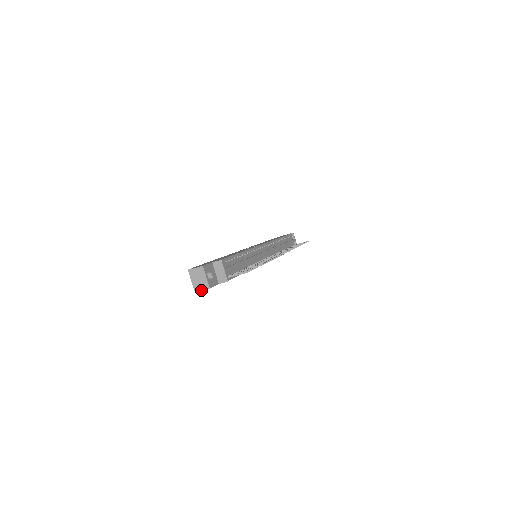
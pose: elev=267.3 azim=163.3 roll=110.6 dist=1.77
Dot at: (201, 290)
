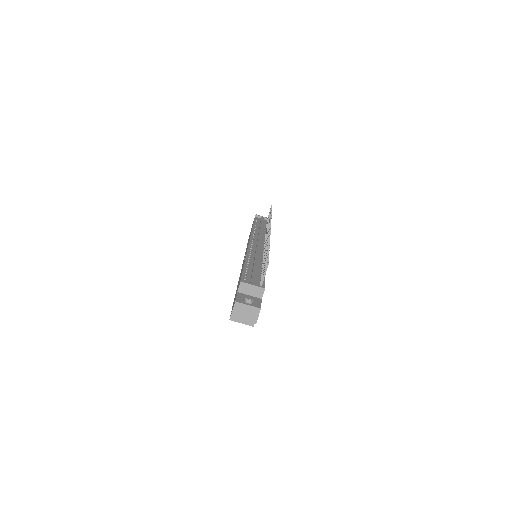
Dot at: (257, 318)
